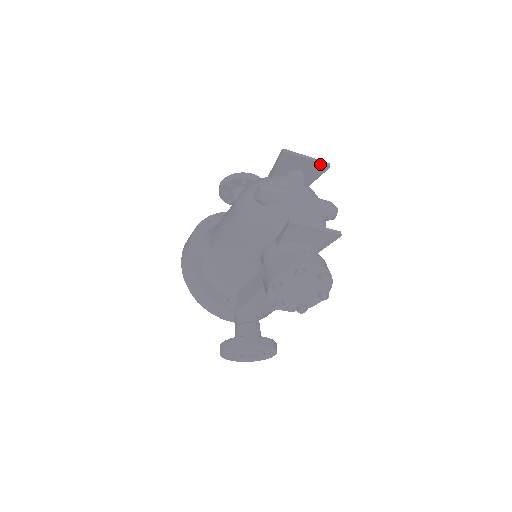
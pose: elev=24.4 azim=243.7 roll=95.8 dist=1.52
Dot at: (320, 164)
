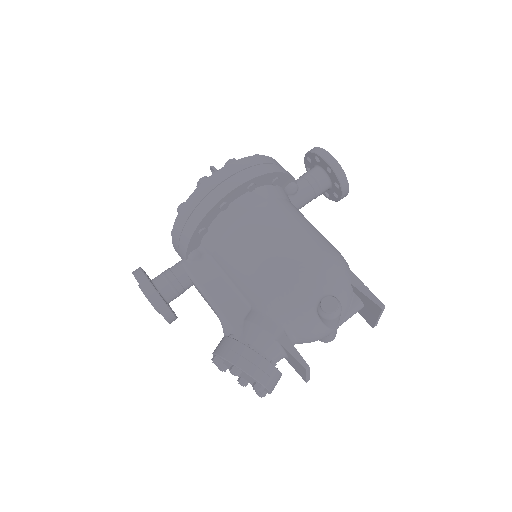
Dot at: (374, 323)
